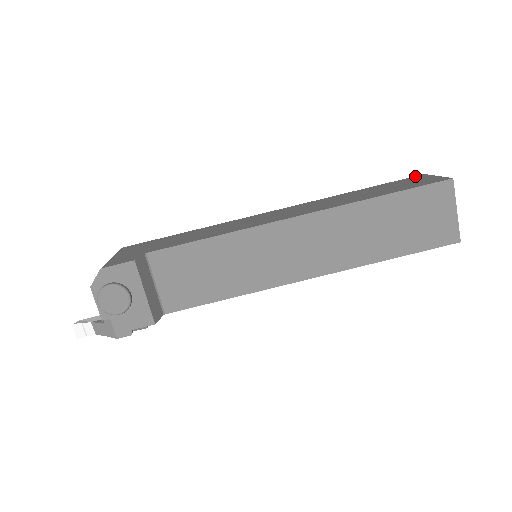
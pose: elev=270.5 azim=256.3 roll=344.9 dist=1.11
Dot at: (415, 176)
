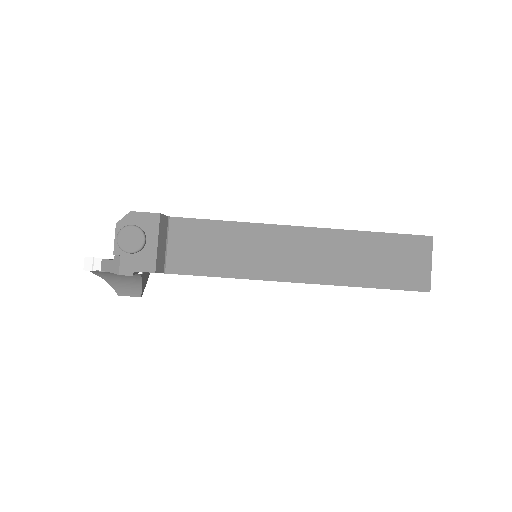
Dot at: occluded
